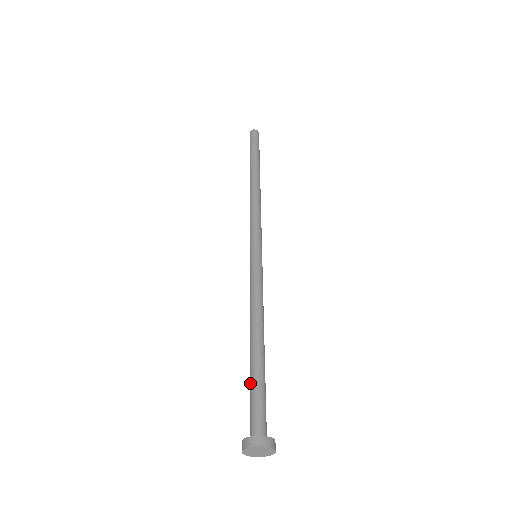
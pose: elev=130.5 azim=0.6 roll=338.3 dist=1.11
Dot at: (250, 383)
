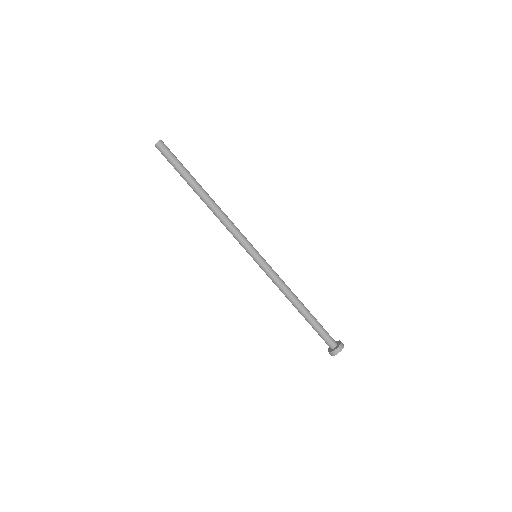
Dot at: occluded
